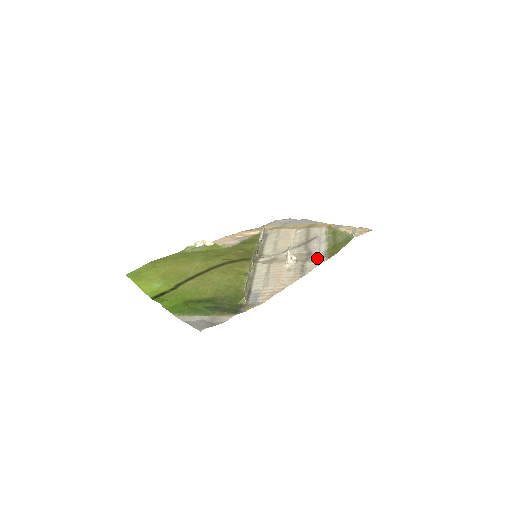
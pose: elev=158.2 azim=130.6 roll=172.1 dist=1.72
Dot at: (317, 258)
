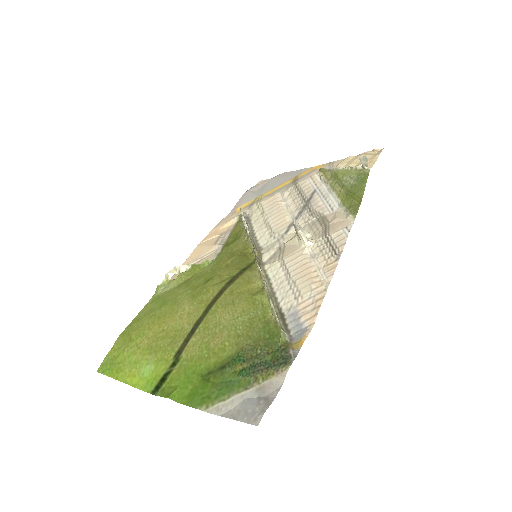
Dot at: (338, 221)
